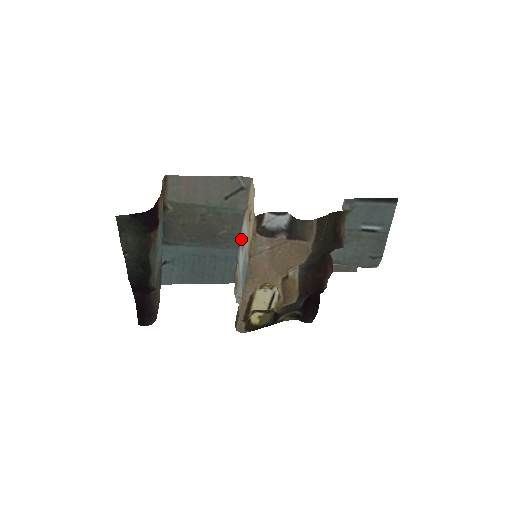
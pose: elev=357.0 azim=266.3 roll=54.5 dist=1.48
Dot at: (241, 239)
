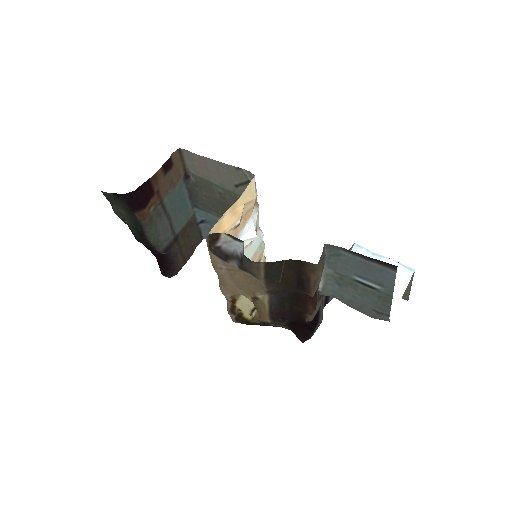
Dot at: (259, 228)
